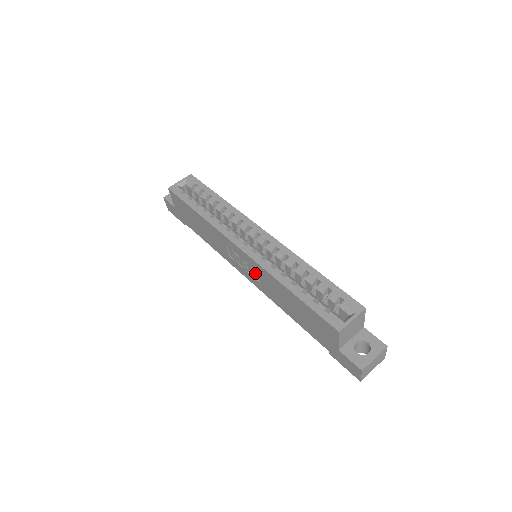
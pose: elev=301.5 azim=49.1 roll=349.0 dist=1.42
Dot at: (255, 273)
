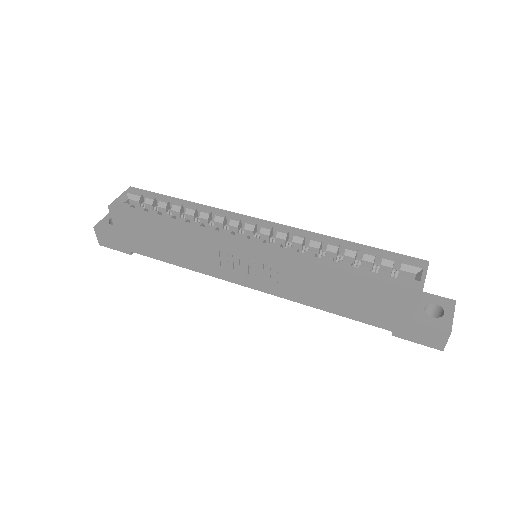
Dot at: (270, 271)
